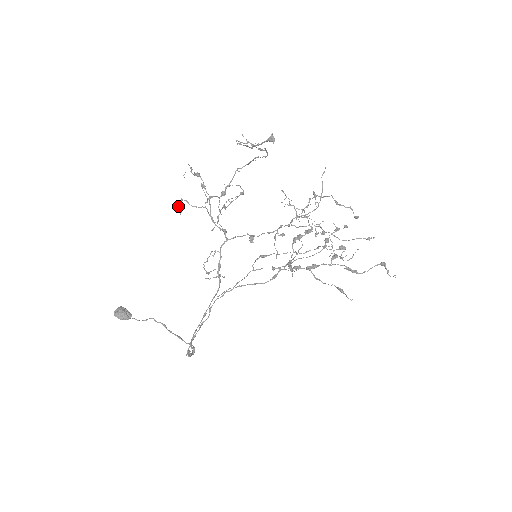
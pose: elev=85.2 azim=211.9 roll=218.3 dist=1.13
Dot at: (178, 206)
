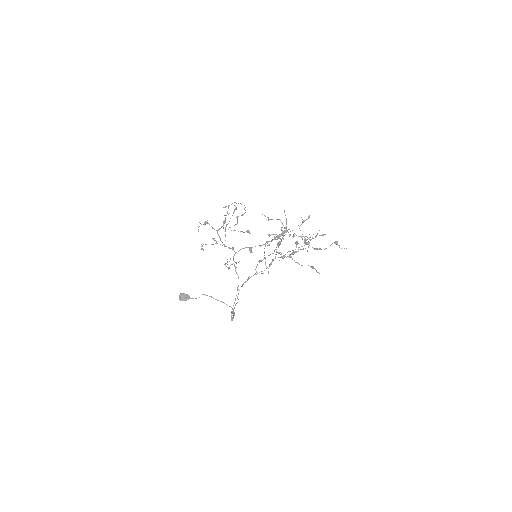
Dot at: (201, 249)
